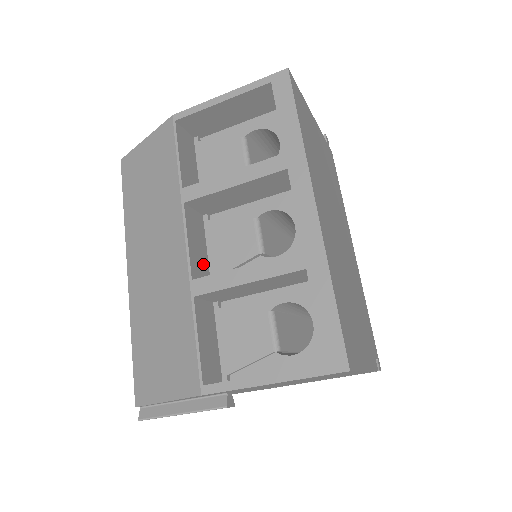
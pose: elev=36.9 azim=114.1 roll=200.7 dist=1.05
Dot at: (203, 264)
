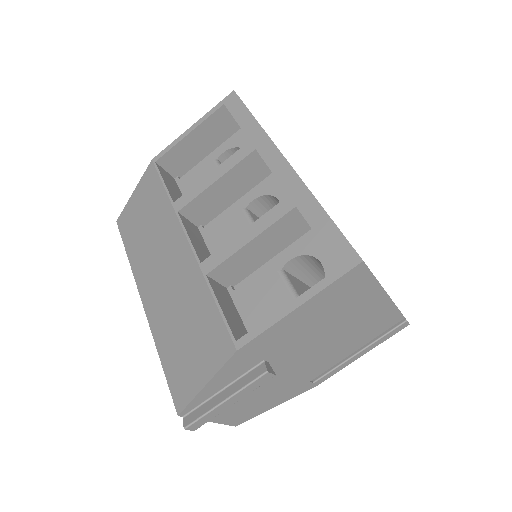
Dot at: occluded
